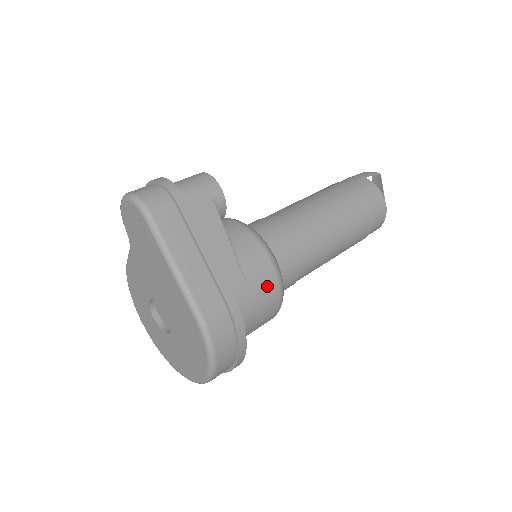
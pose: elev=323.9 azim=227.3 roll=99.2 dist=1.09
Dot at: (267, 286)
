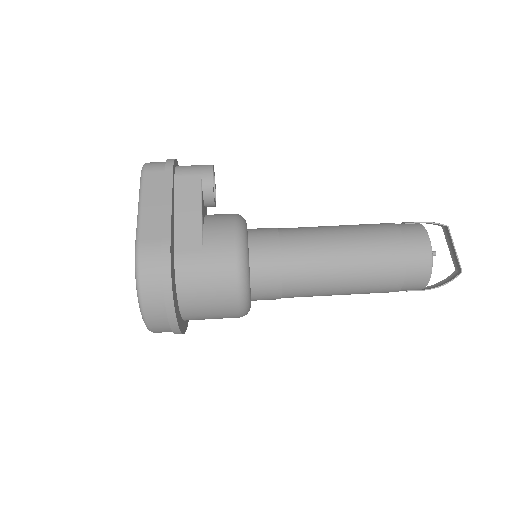
Dot at: (222, 259)
